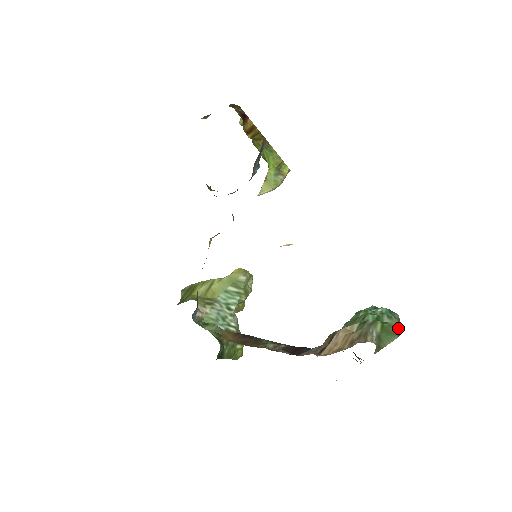
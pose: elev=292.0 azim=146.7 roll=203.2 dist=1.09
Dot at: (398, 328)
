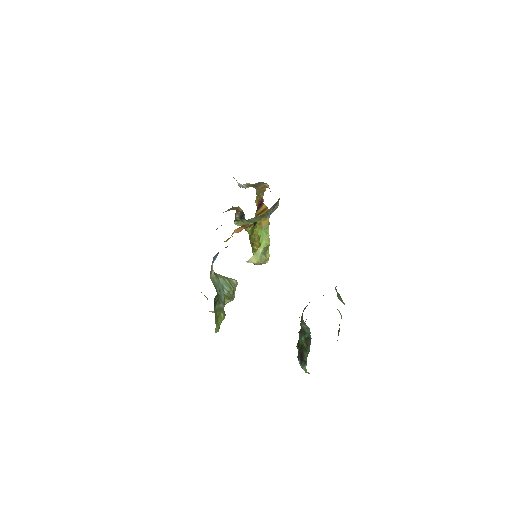
Dot at: (341, 317)
